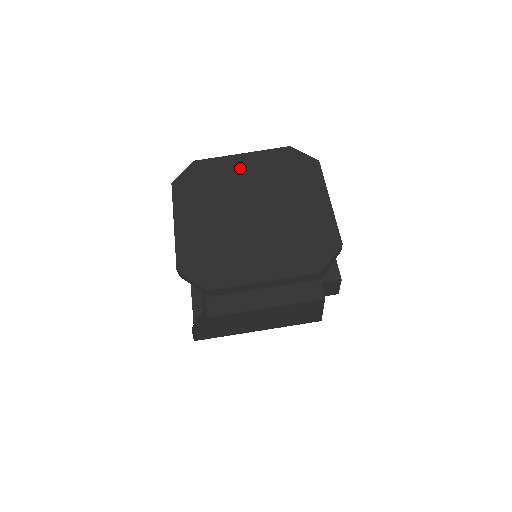
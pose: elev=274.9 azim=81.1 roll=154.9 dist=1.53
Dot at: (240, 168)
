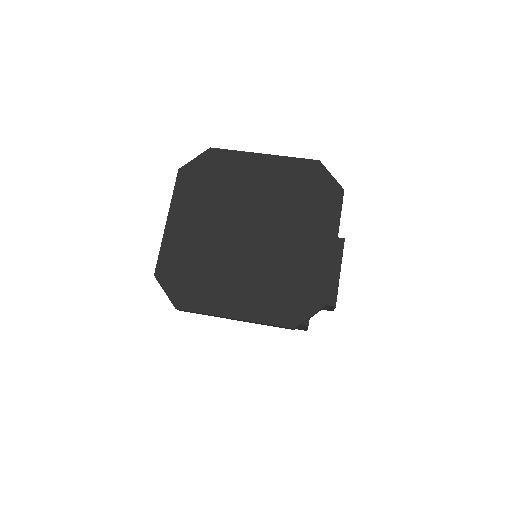
Dot at: (255, 173)
